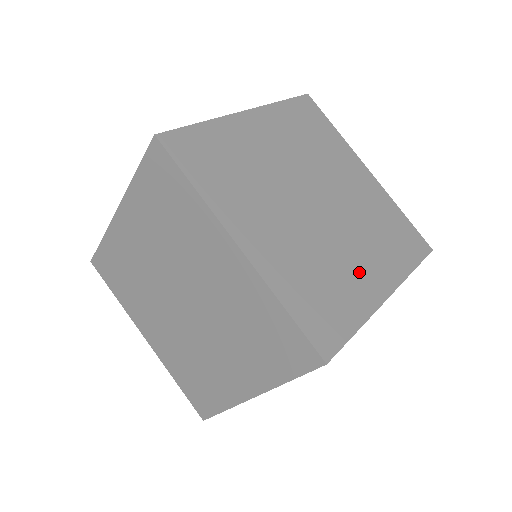
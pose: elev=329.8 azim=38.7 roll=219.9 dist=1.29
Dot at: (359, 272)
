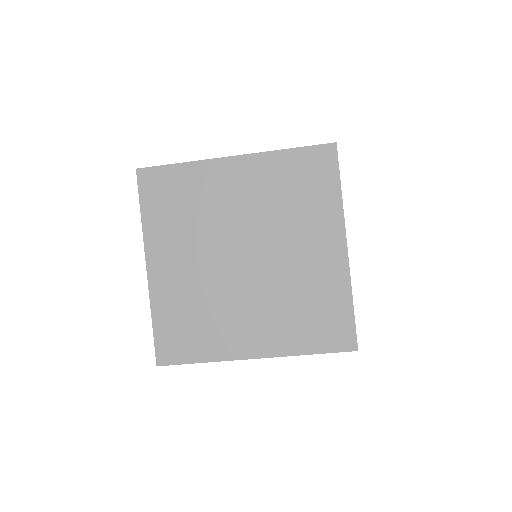
Dot at: occluded
